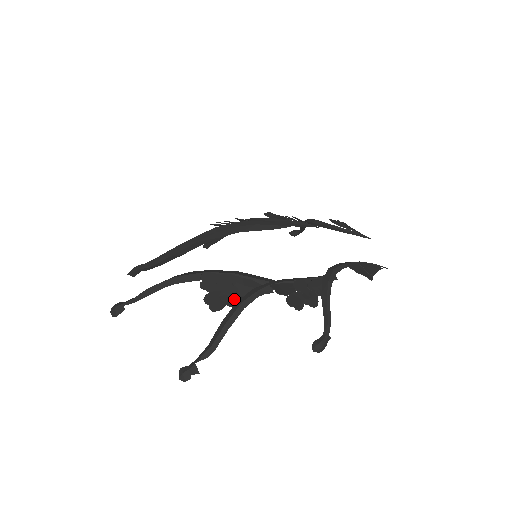
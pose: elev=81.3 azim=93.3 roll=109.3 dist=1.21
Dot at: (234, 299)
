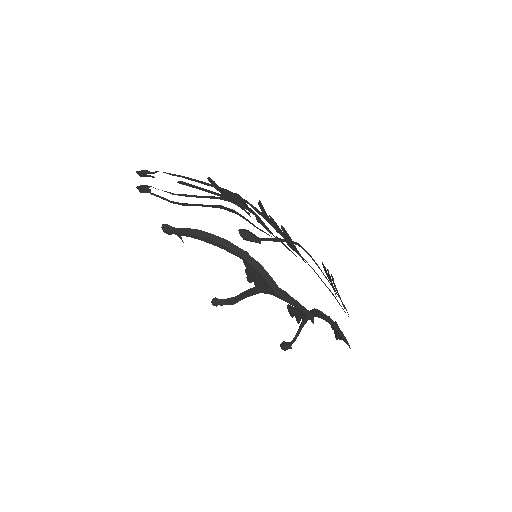
Dot at: (226, 195)
